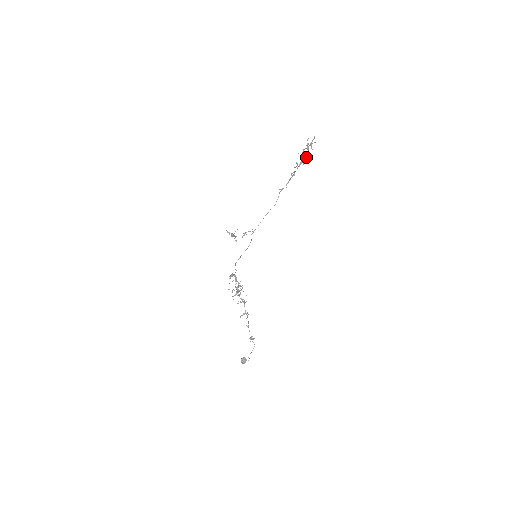
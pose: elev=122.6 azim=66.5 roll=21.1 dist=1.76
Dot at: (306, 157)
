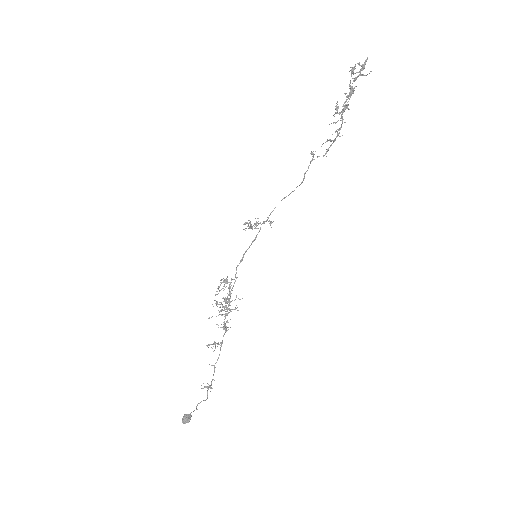
Dot at: (350, 95)
